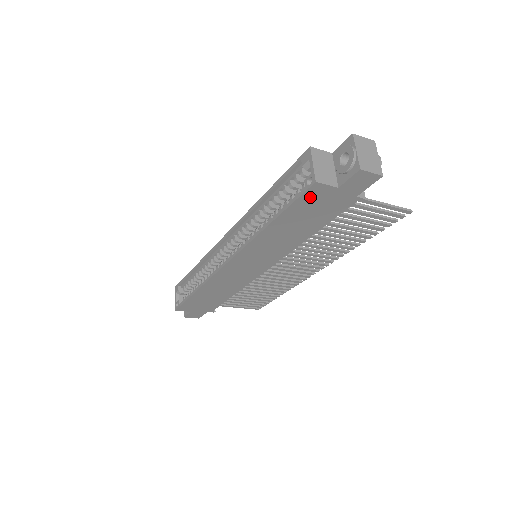
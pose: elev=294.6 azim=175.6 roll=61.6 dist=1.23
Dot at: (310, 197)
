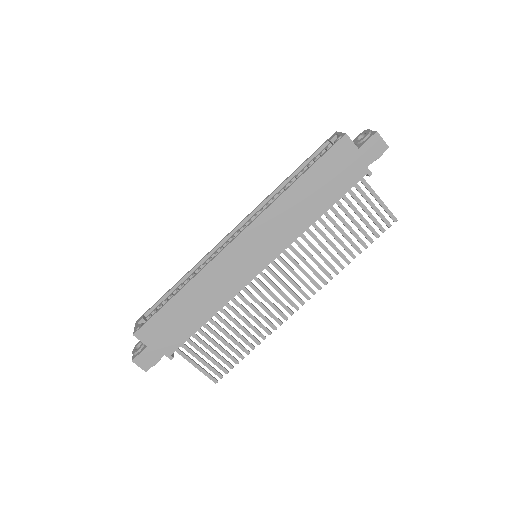
Dot at: (337, 153)
